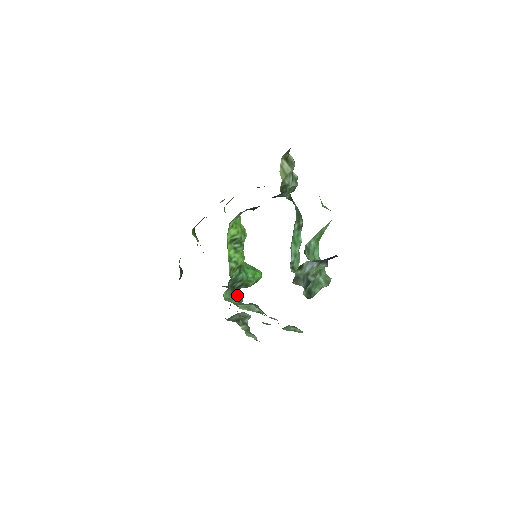
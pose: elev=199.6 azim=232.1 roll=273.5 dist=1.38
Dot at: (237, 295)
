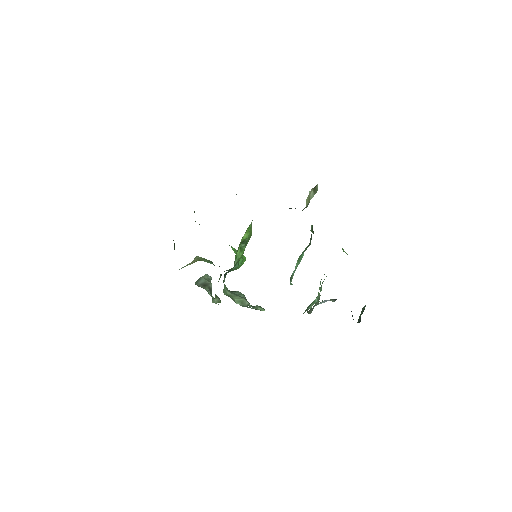
Dot at: occluded
